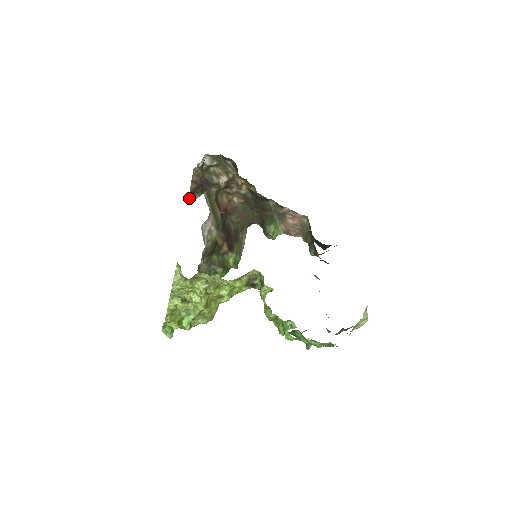
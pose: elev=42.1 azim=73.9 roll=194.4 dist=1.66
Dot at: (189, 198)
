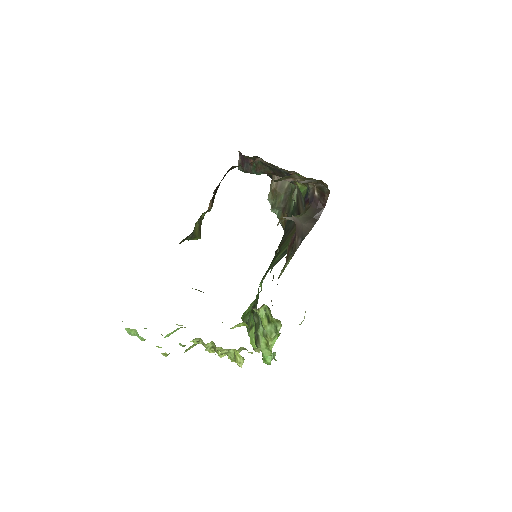
Dot at: (281, 270)
